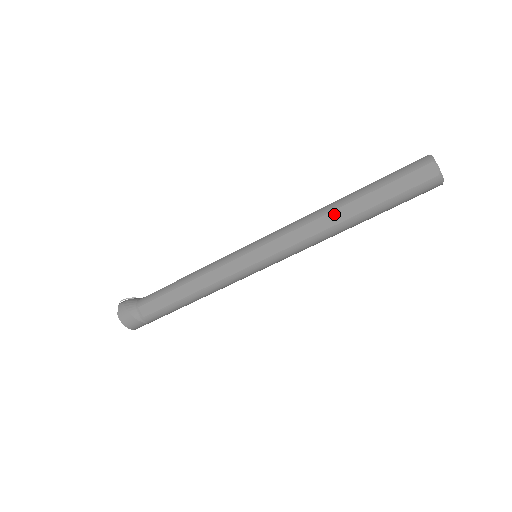
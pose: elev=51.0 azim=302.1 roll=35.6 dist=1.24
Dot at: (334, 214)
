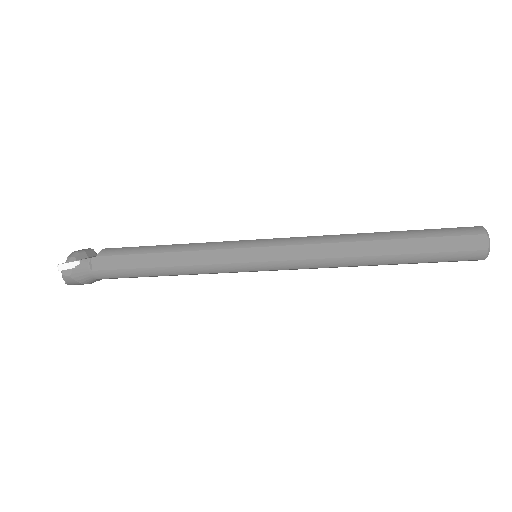
Dot at: occluded
